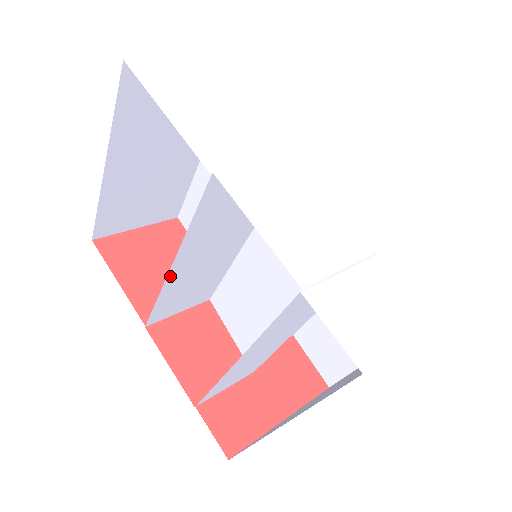
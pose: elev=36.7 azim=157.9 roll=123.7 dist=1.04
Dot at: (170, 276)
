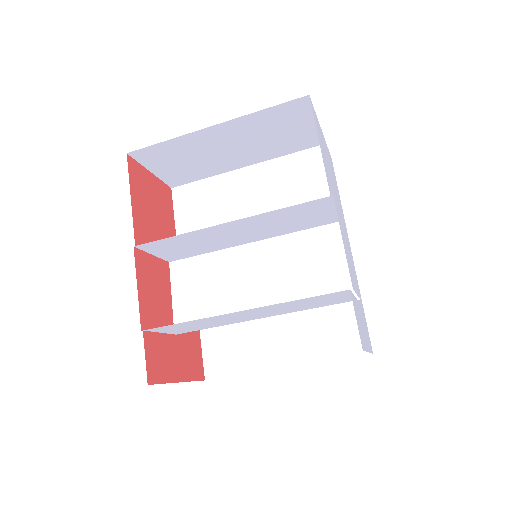
Dot at: (214, 227)
